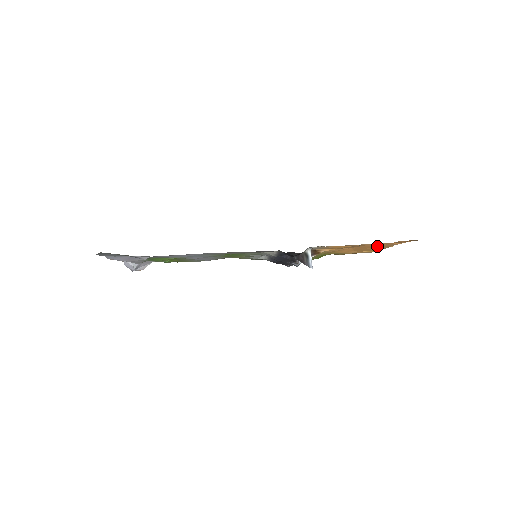
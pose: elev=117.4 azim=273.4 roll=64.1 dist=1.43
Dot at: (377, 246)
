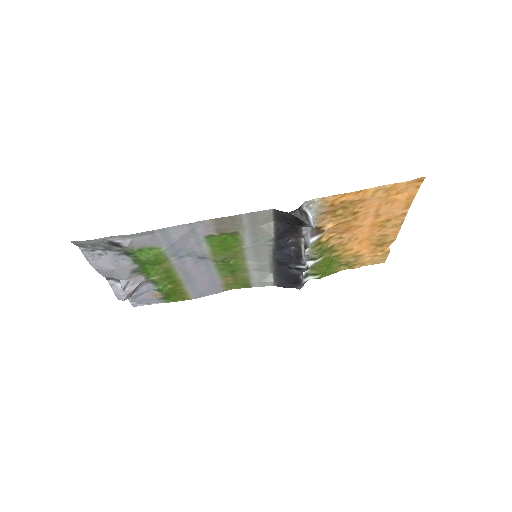
Dot at: (385, 212)
